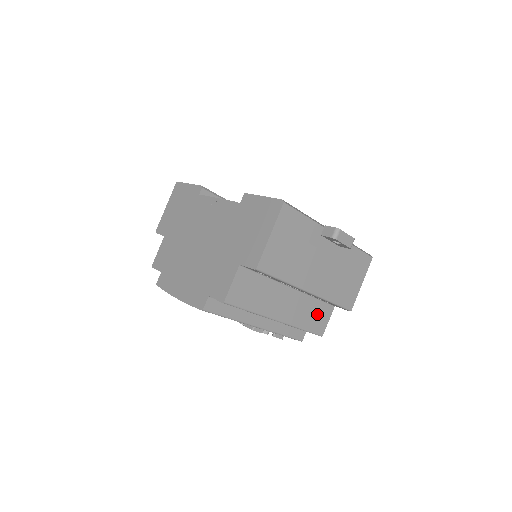
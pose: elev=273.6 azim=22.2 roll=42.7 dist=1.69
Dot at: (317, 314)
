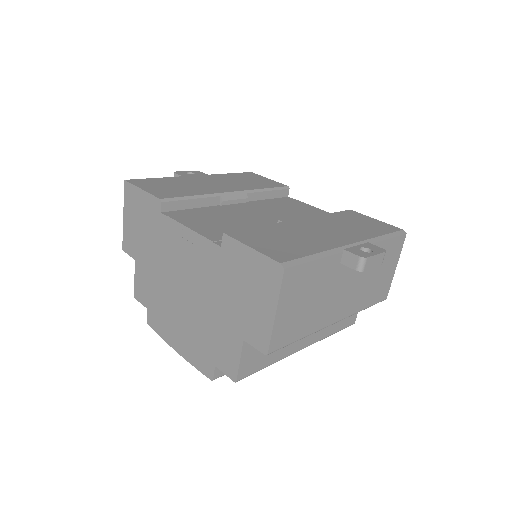
Dot at: occluded
